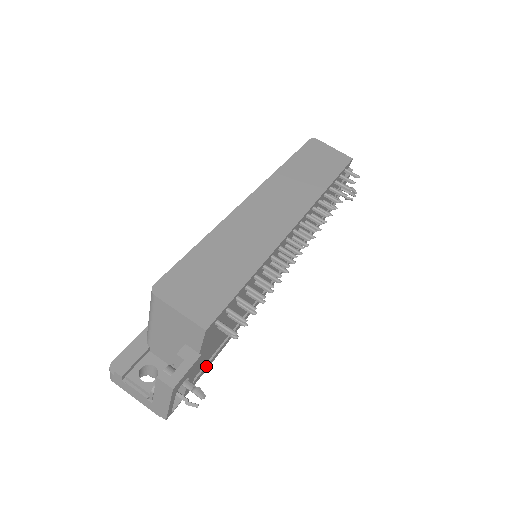
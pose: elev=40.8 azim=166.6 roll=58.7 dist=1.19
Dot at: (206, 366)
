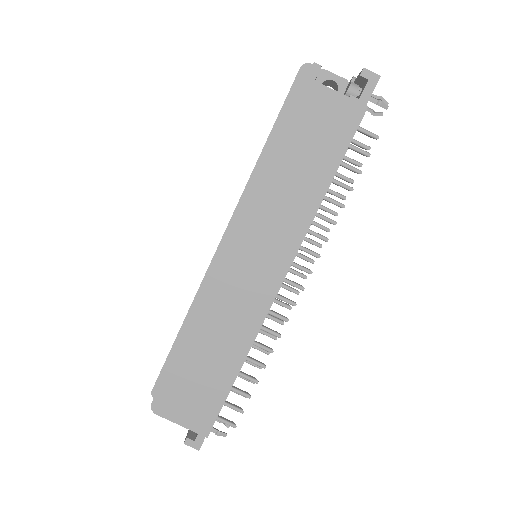
Dot at: occluded
